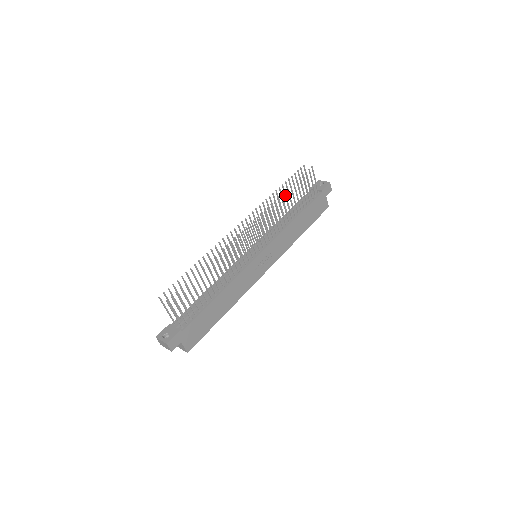
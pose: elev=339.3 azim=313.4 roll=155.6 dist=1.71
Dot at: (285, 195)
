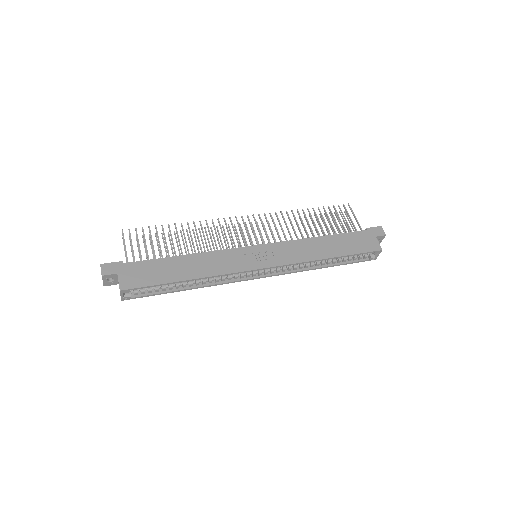
Dot at: (303, 212)
